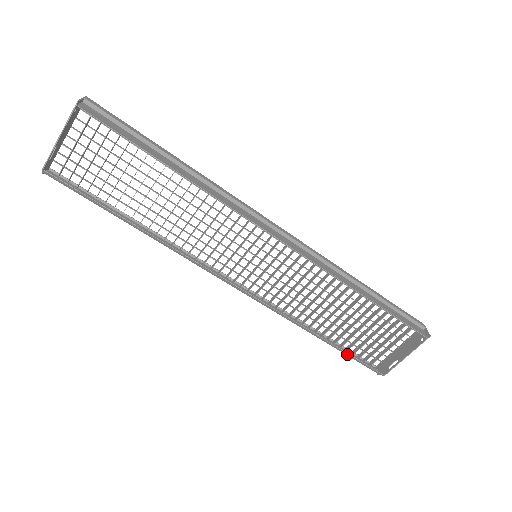
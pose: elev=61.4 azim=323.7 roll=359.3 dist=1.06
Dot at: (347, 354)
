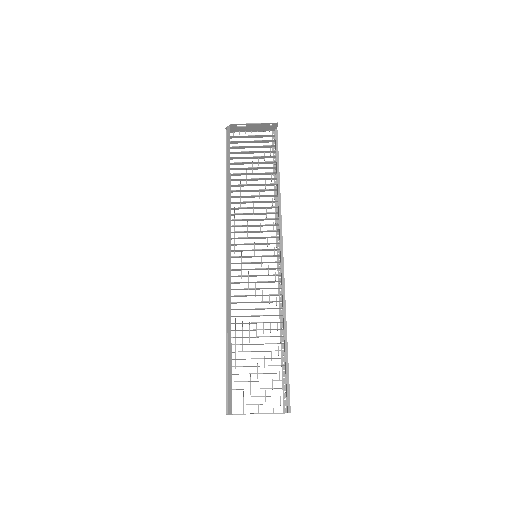
Dot at: (230, 369)
